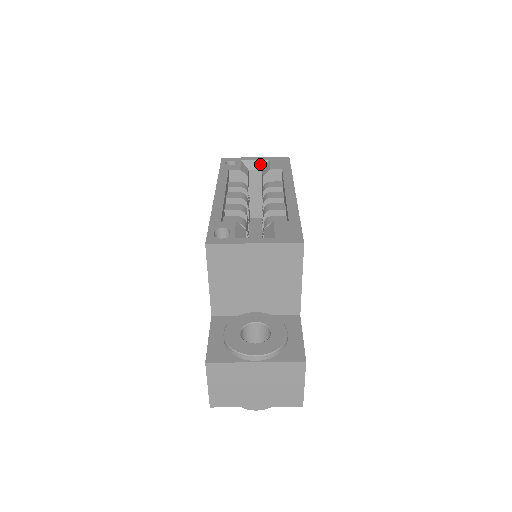
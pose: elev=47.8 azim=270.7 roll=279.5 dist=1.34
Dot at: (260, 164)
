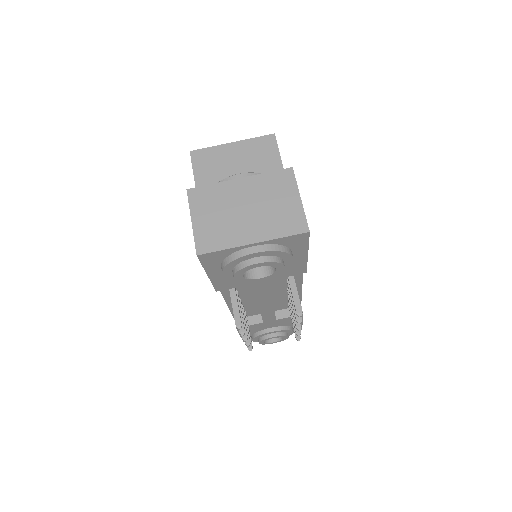
Dot at: occluded
